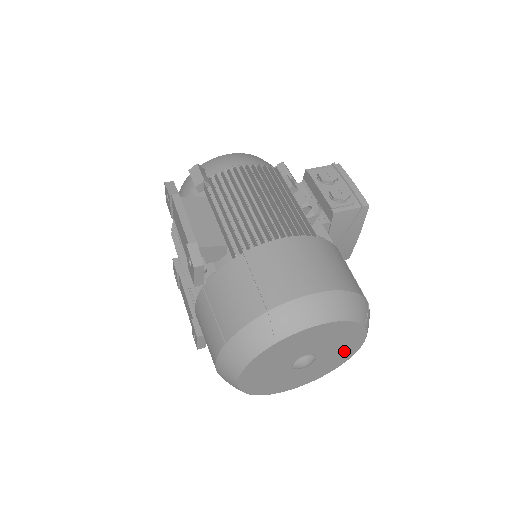
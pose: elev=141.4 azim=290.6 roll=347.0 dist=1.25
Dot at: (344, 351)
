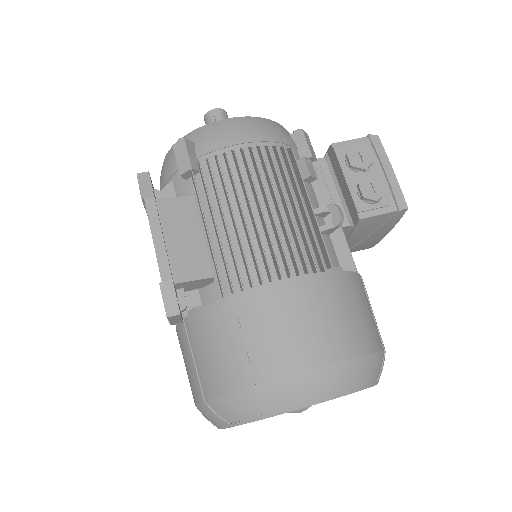
Dot at: occluded
